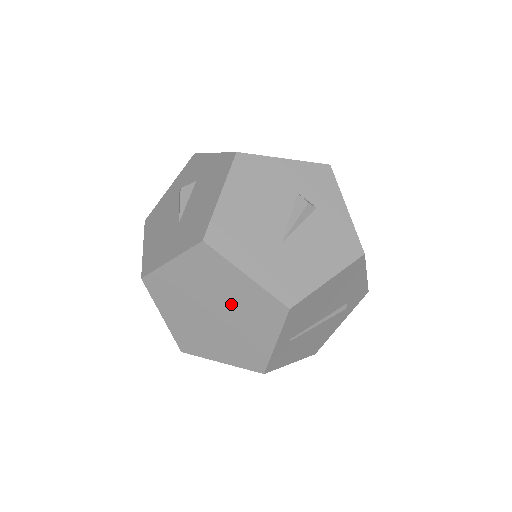
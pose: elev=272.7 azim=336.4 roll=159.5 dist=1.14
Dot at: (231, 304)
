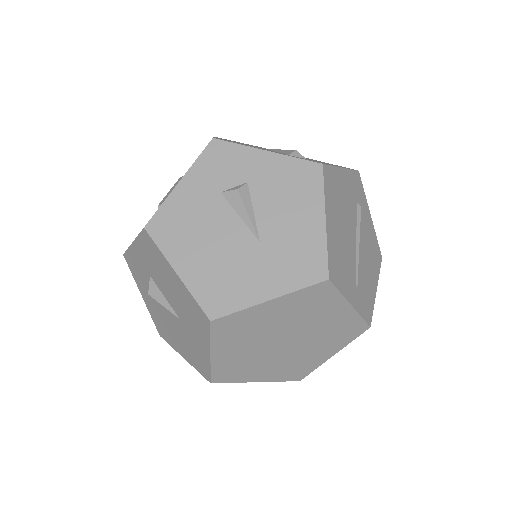
Dot at: (287, 325)
